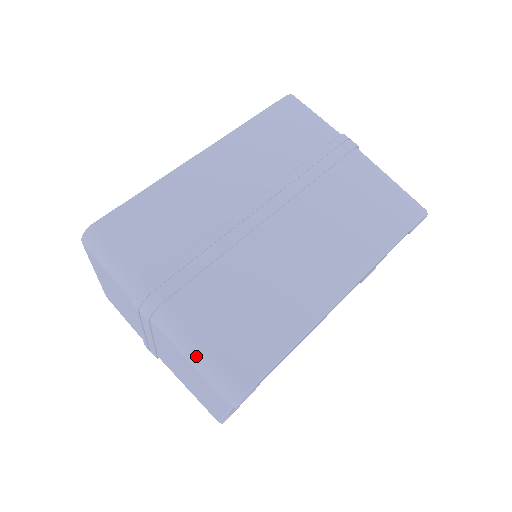
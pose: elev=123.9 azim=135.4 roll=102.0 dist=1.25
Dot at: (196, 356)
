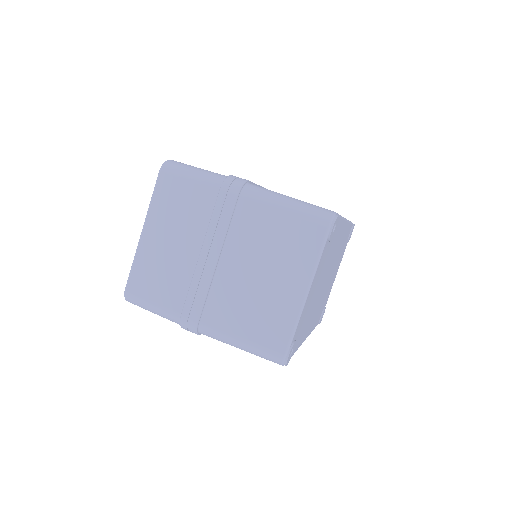
Dot at: (289, 201)
